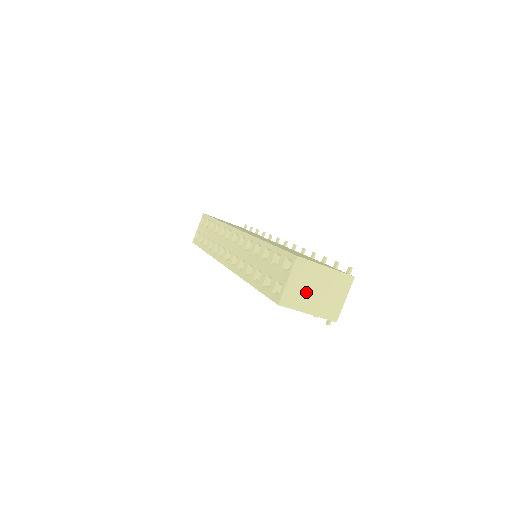
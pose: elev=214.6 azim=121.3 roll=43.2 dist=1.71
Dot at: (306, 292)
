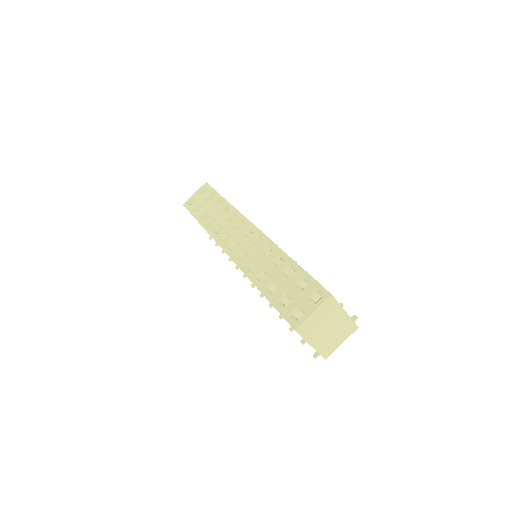
Dot at: (320, 327)
